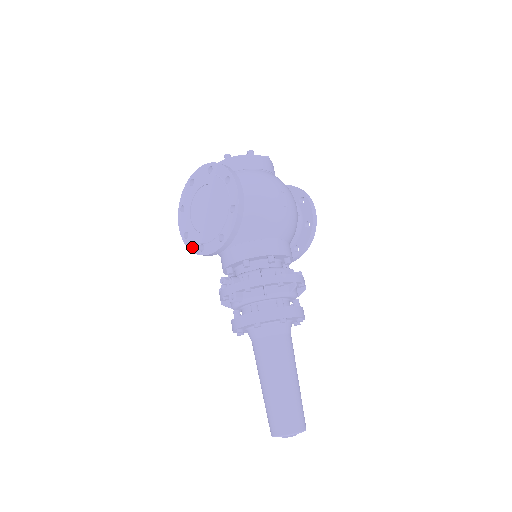
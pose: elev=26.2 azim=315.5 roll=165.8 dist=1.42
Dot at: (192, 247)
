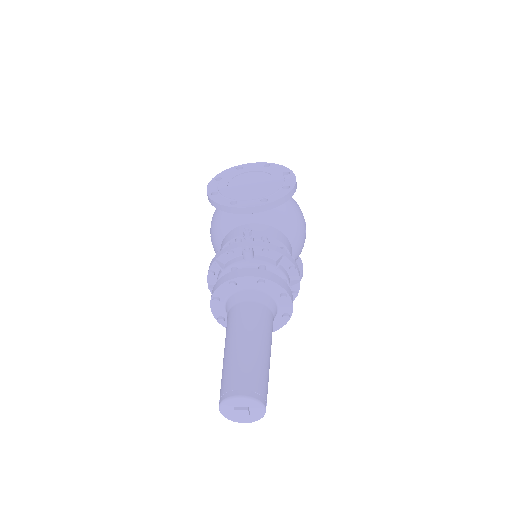
Dot at: (220, 200)
